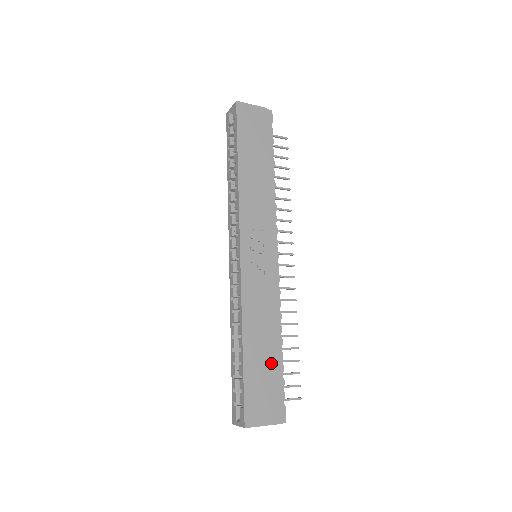
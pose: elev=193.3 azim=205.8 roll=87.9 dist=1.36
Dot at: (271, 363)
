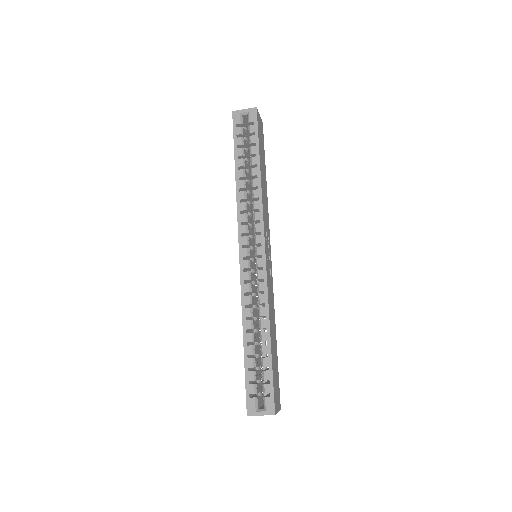
Dot at: (276, 355)
